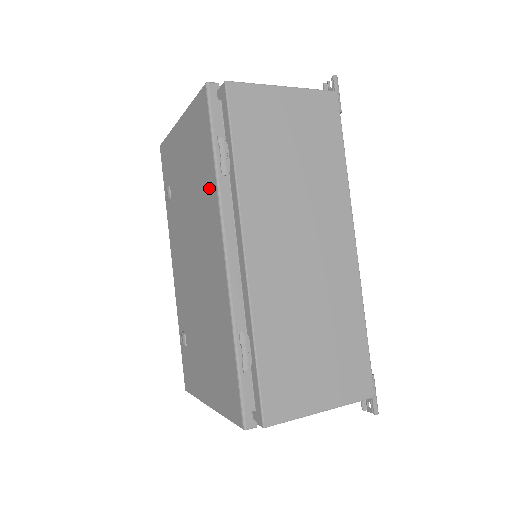
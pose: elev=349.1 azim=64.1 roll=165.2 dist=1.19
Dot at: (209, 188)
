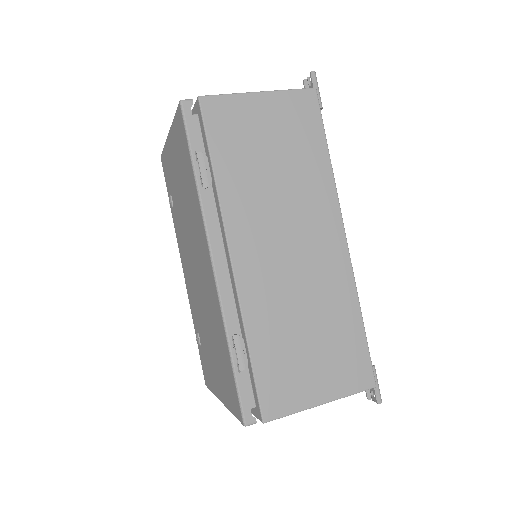
Dot at: (194, 201)
